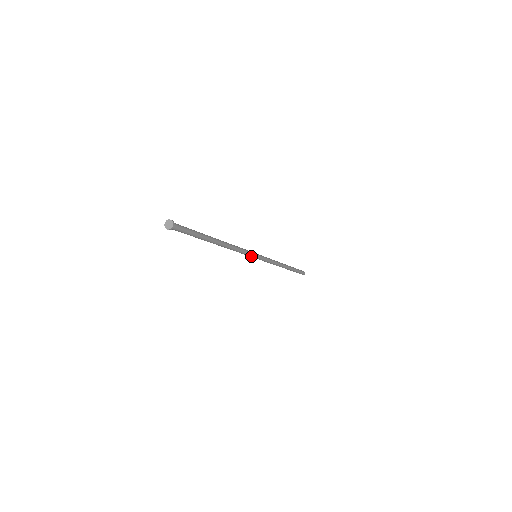
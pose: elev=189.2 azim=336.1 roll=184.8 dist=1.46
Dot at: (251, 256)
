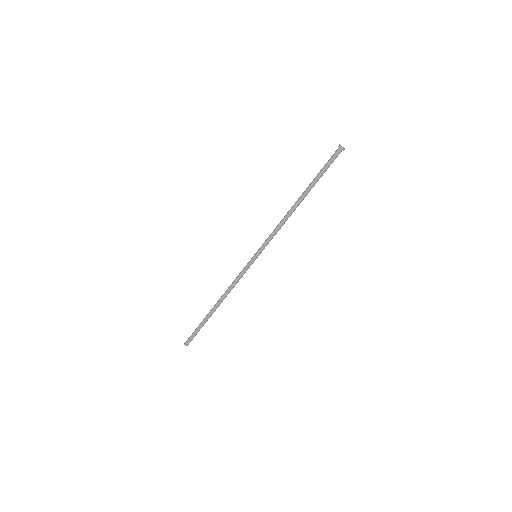
Dot at: (262, 248)
